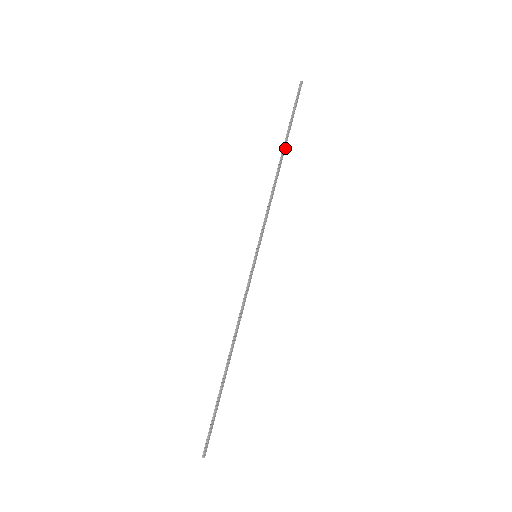
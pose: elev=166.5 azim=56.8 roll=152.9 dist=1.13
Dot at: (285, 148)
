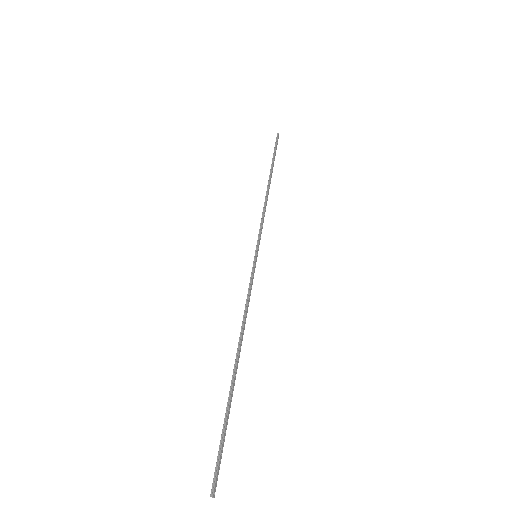
Dot at: (271, 175)
